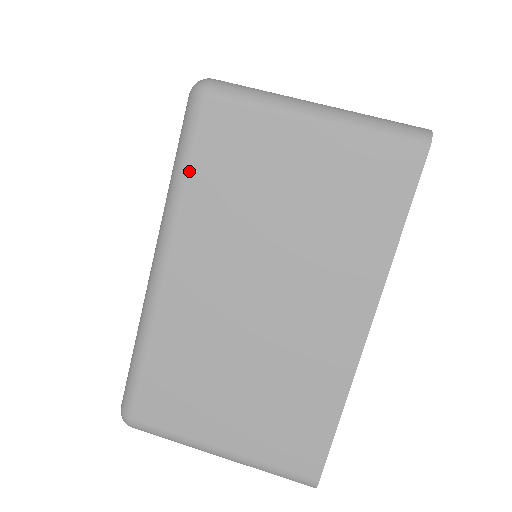
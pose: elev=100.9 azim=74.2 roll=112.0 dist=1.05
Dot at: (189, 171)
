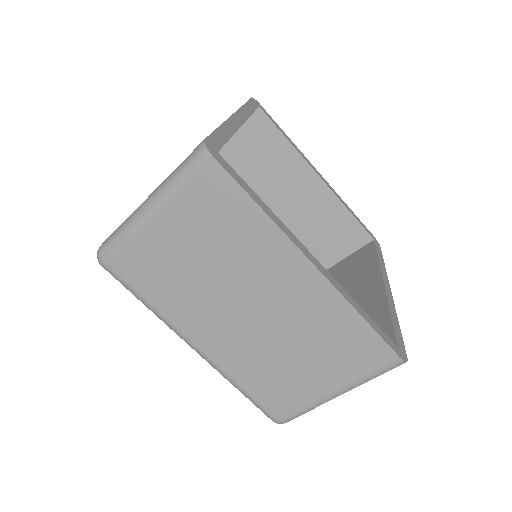
Dot at: (145, 298)
